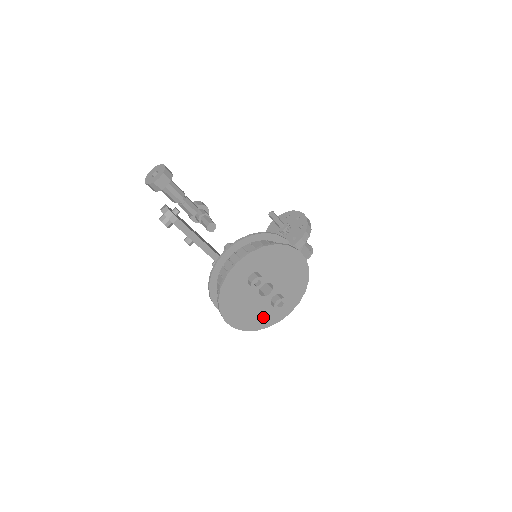
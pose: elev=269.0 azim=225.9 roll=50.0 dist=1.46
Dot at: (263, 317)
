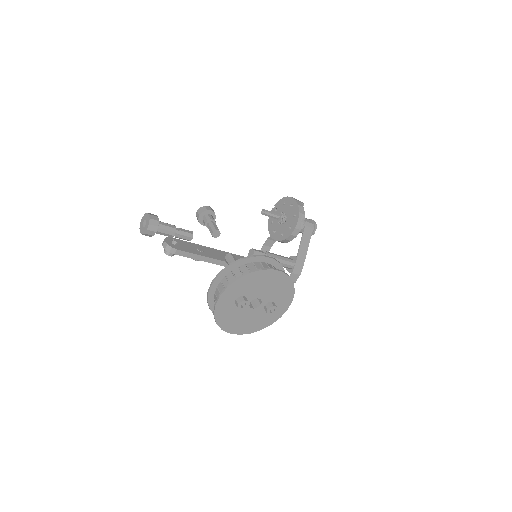
Dot at: (263, 320)
